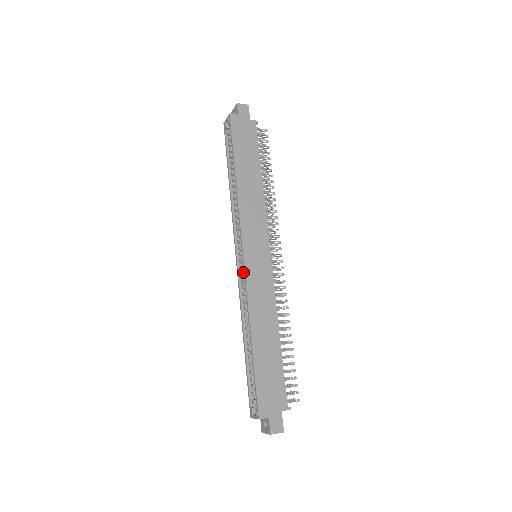
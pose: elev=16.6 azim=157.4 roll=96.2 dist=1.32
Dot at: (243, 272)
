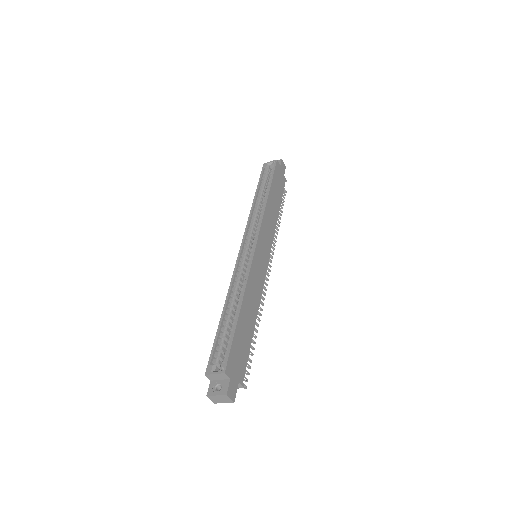
Dot at: (245, 258)
